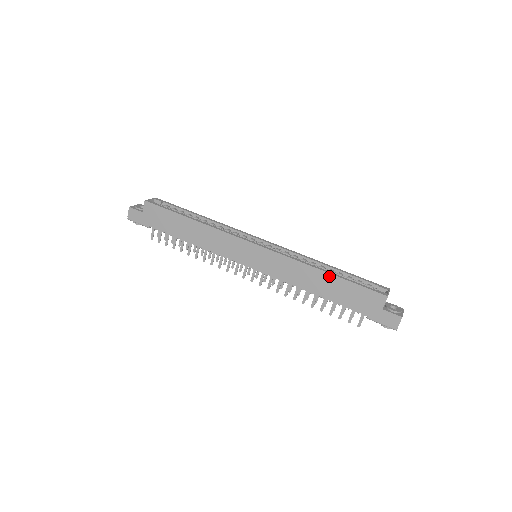
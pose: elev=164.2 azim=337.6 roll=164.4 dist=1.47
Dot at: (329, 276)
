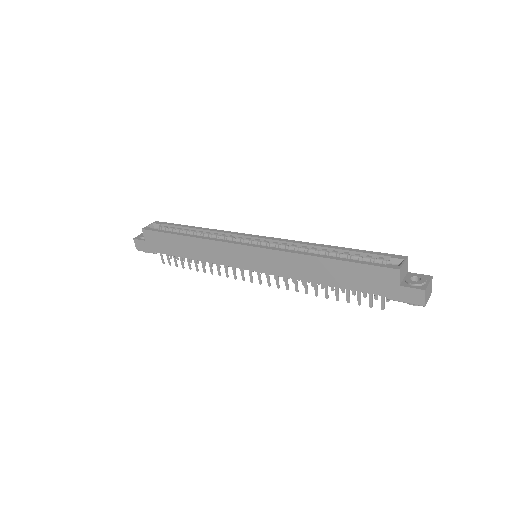
Dot at: (328, 261)
